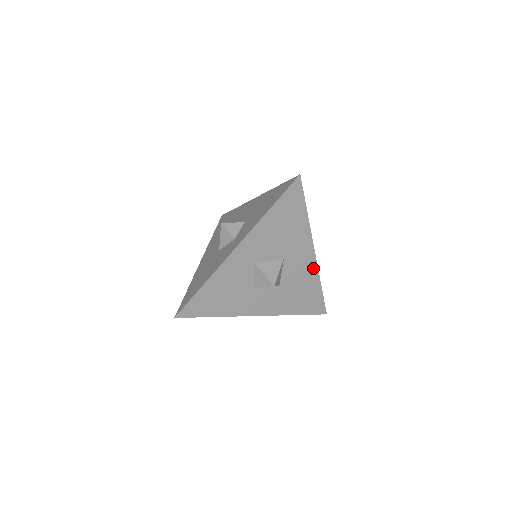
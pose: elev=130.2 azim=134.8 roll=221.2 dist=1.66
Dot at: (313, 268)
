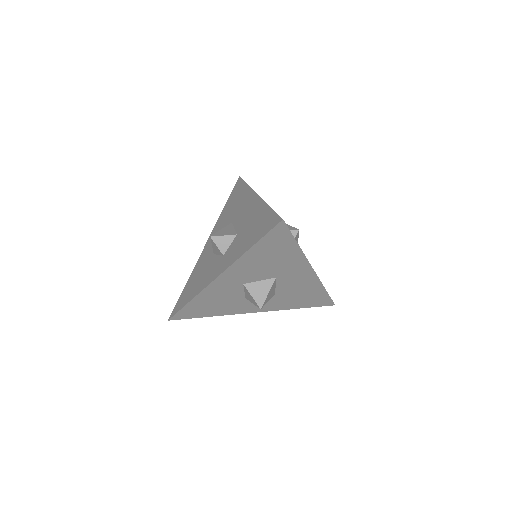
Dot at: (313, 280)
